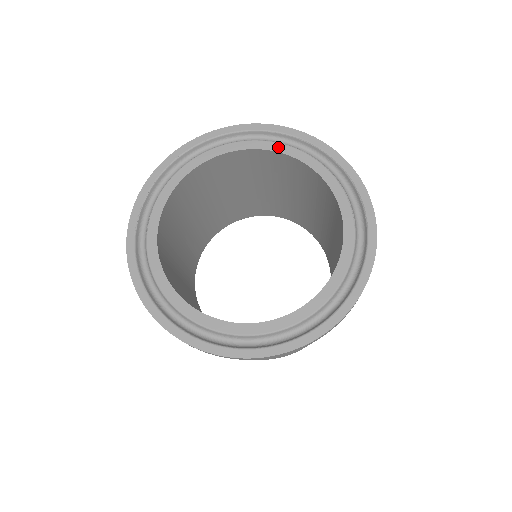
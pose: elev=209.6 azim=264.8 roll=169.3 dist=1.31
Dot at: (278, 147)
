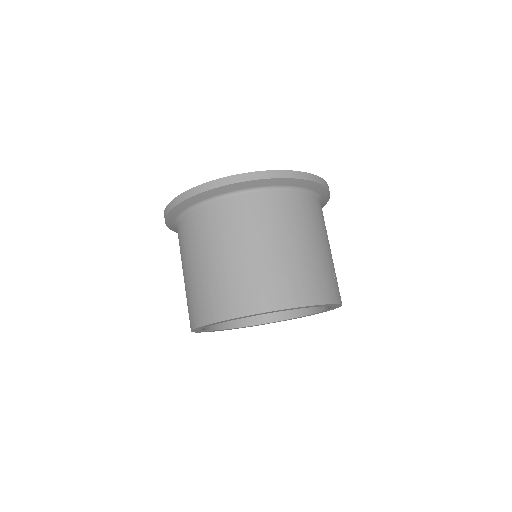
Dot at: occluded
